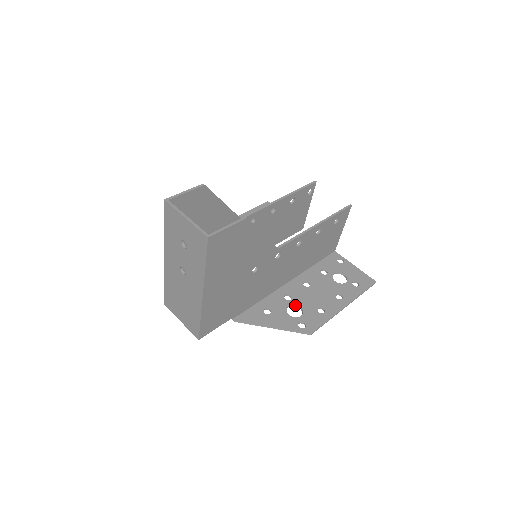
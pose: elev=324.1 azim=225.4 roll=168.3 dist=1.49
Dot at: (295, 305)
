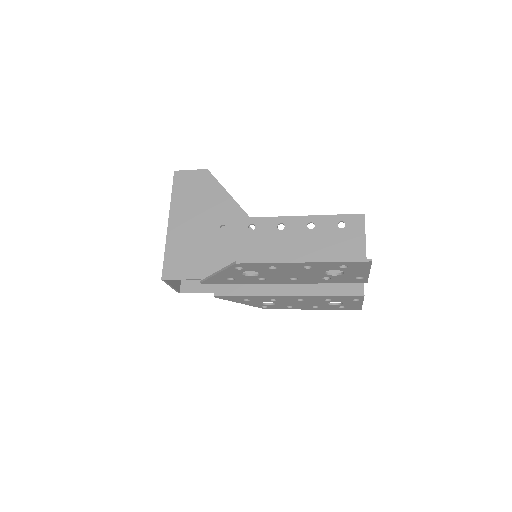
Dot at: (259, 274)
